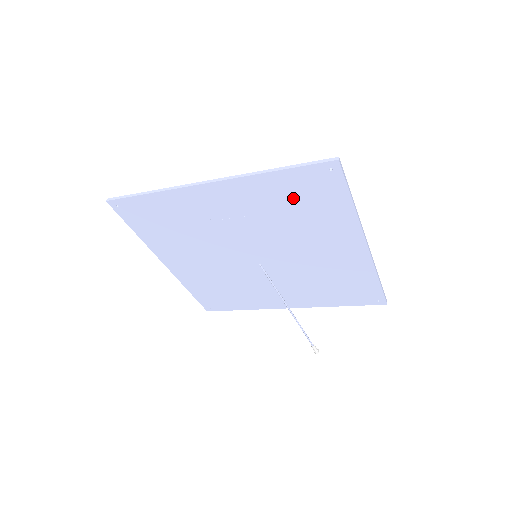
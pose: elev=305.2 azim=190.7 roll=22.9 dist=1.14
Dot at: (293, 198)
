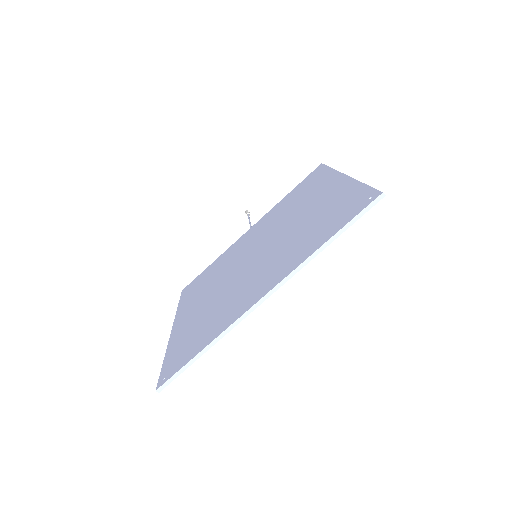
Dot at: occluded
